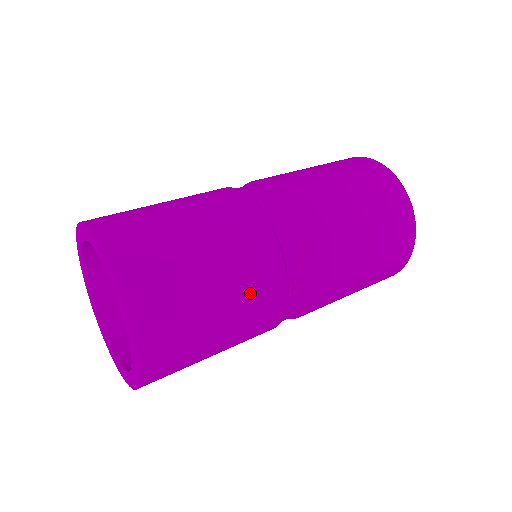
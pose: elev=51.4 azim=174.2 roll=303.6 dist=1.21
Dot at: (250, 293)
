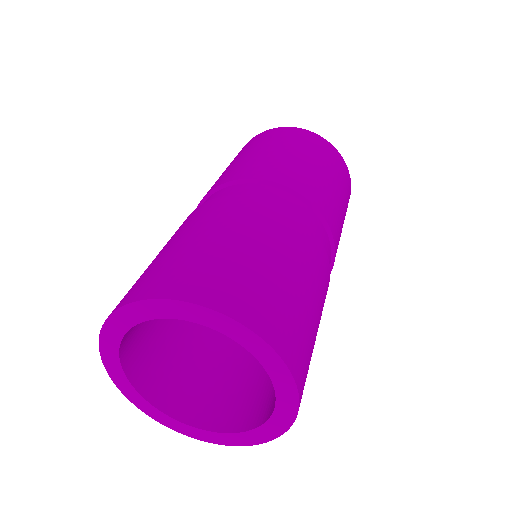
Dot at: (302, 253)
